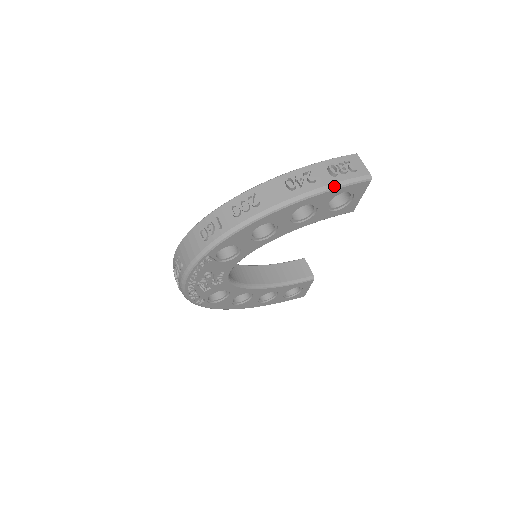
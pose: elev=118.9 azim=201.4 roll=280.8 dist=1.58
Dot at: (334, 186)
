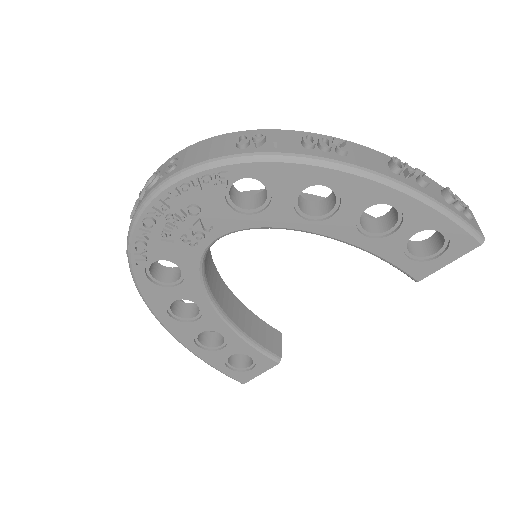
Dot at: (445, 209)
